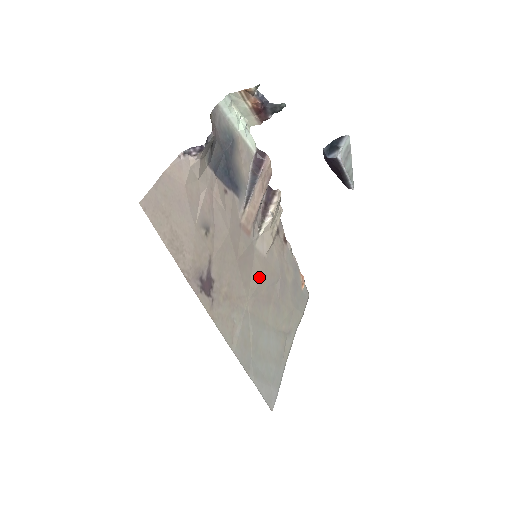
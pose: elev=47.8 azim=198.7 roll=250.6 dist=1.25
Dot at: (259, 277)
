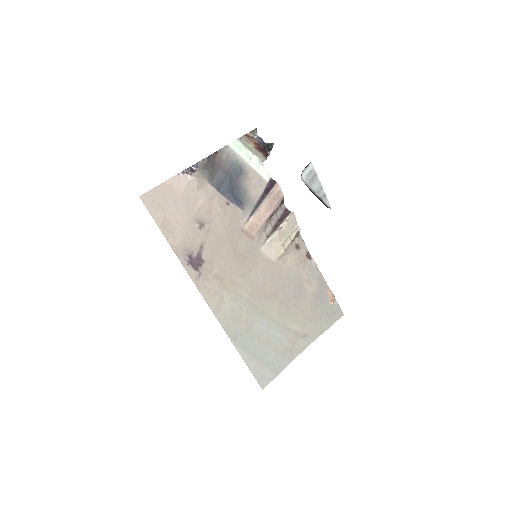
Dot at: (262, 275)
